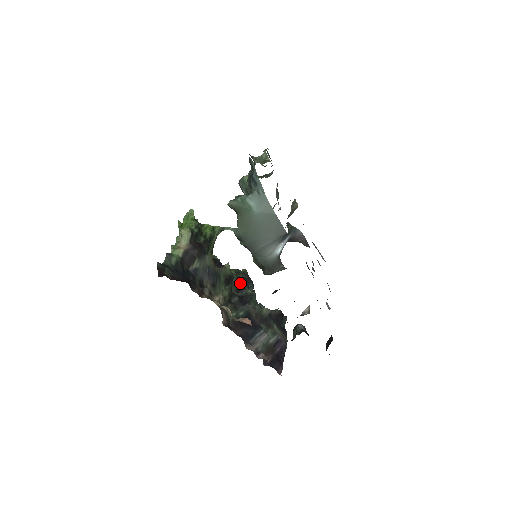
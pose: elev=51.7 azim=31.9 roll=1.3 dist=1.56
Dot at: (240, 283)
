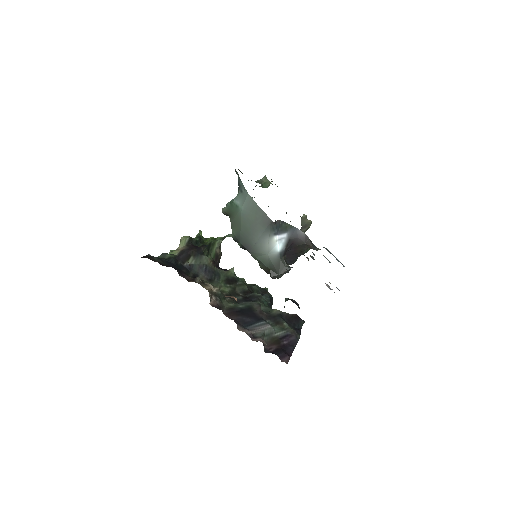
Dot at: (250, 290)
